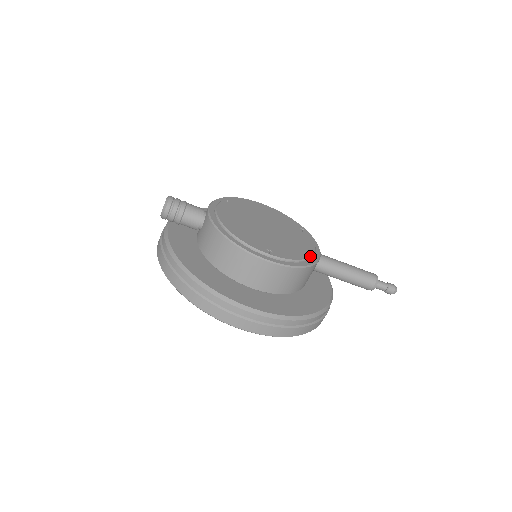
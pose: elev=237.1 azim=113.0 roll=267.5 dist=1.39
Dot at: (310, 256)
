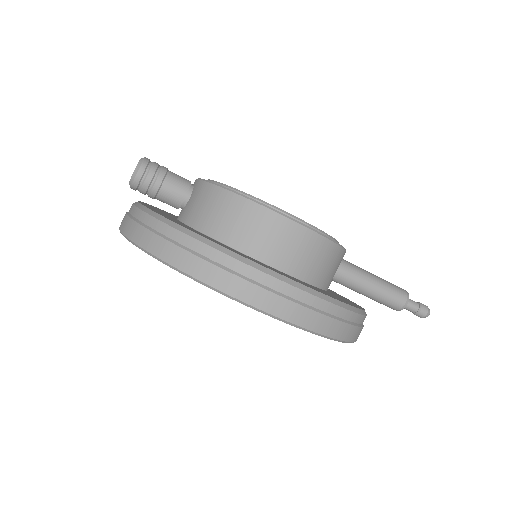
Dot at: (337, 241)
